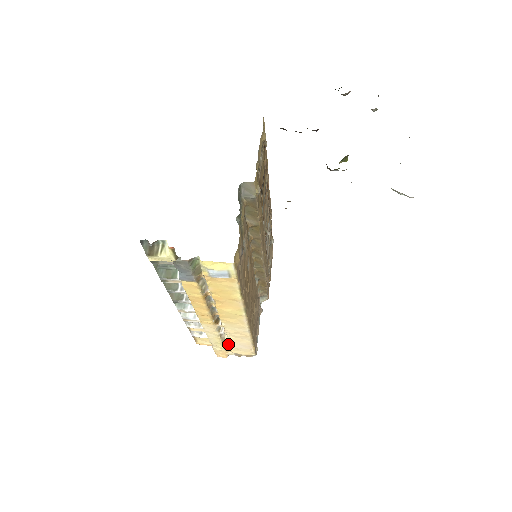
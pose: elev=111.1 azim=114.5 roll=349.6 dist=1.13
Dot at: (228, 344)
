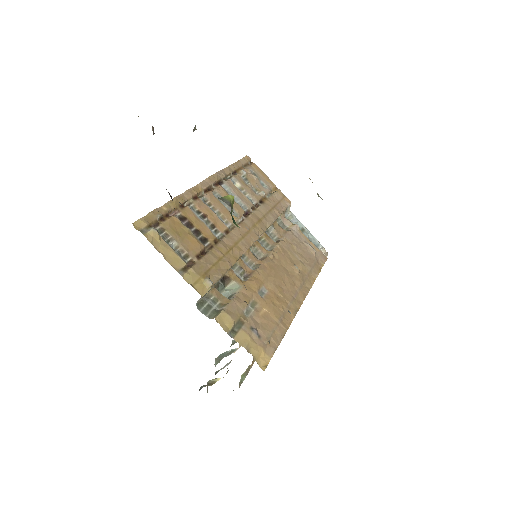
Dot at: occluded
